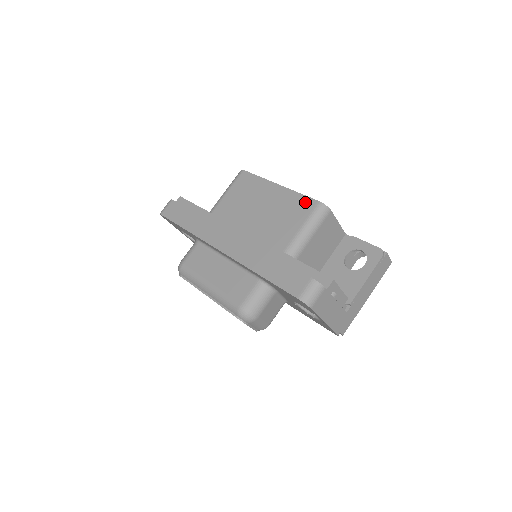
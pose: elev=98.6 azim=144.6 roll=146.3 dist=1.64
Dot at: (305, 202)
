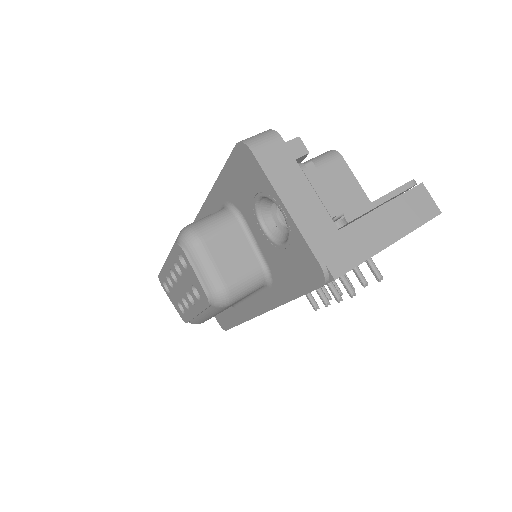
Dot at: occluded
